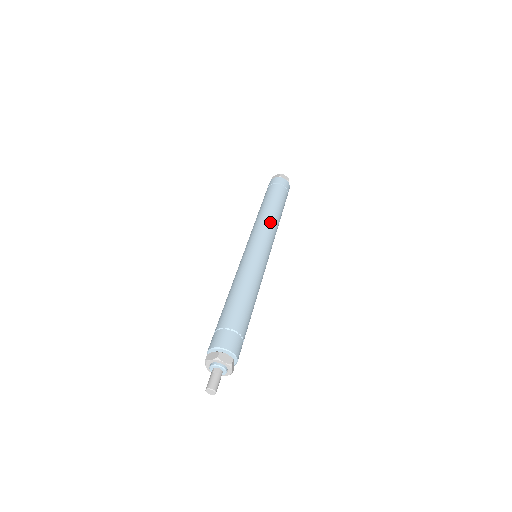
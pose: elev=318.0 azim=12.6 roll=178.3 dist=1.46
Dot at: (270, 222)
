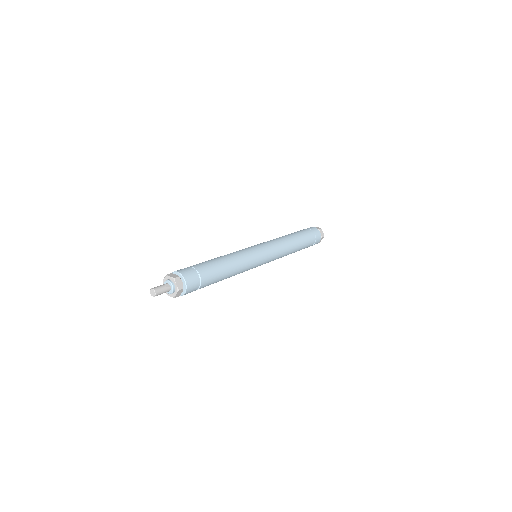
Dot at: (284, 245)
